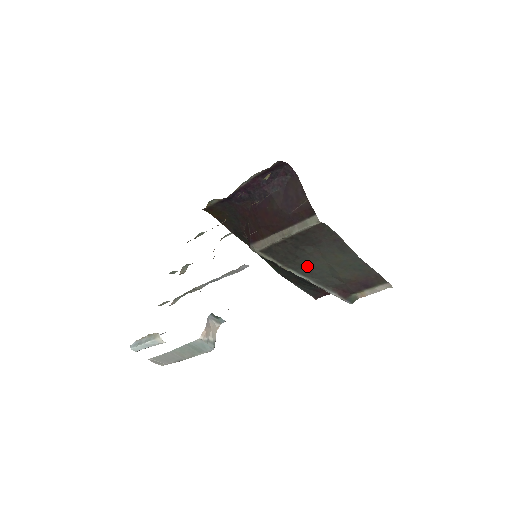
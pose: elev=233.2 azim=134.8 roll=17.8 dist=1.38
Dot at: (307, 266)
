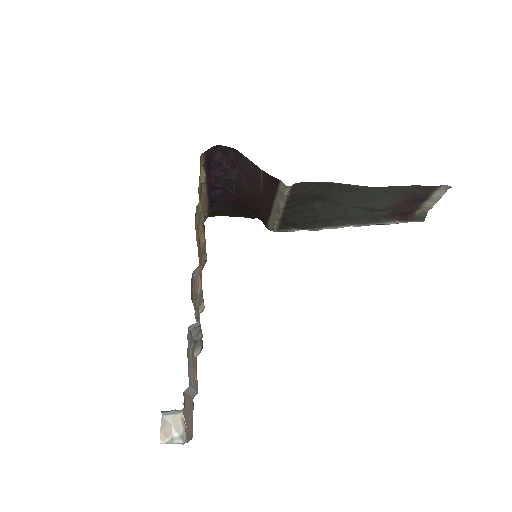
Dot at: (335, 217)
